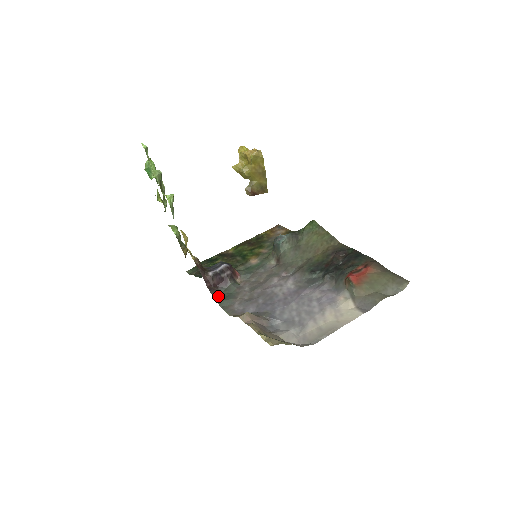
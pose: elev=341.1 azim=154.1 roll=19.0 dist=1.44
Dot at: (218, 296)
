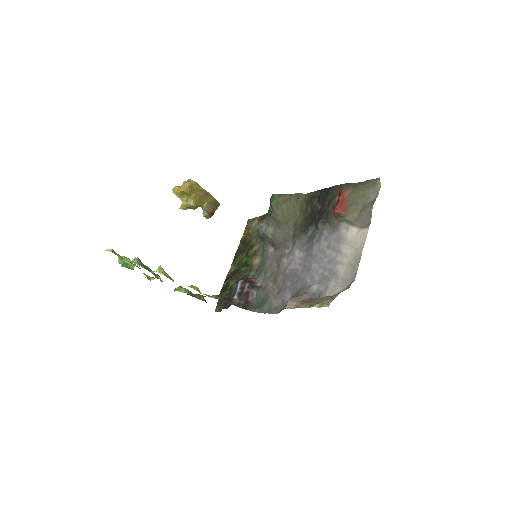
Dot at: (255, 308)
